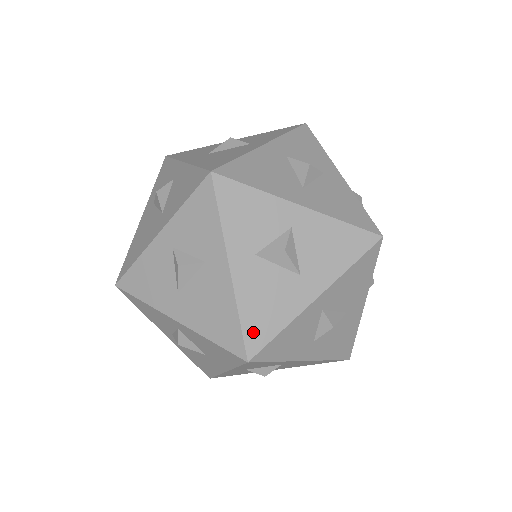
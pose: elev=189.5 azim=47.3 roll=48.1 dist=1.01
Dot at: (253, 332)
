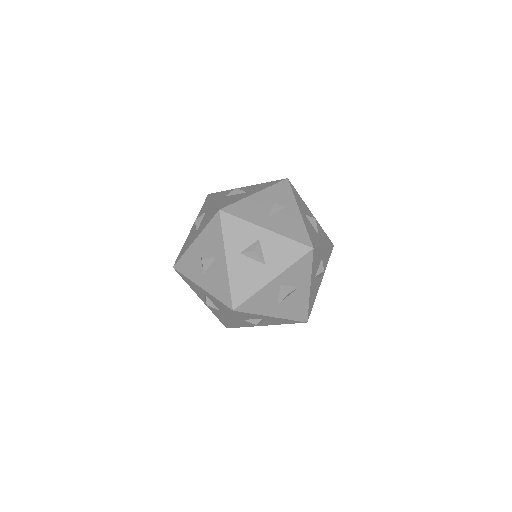
Dot at: occluded
